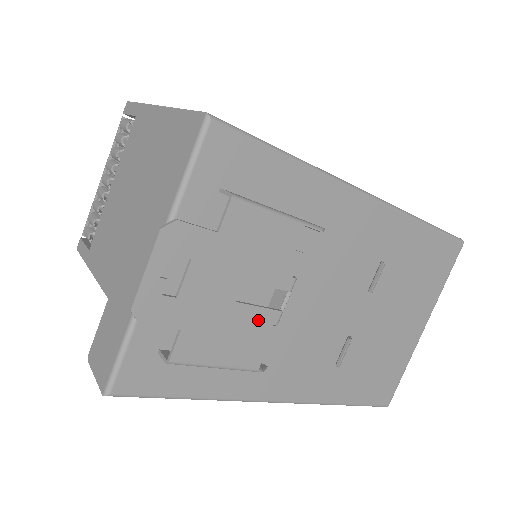
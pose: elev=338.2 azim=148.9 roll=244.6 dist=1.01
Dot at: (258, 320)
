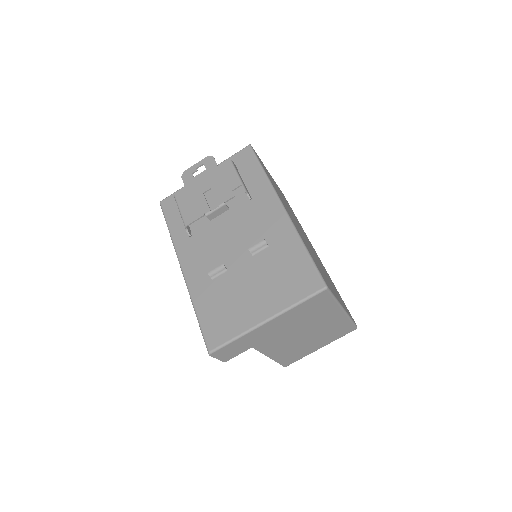
Dot at: (202, 206)
